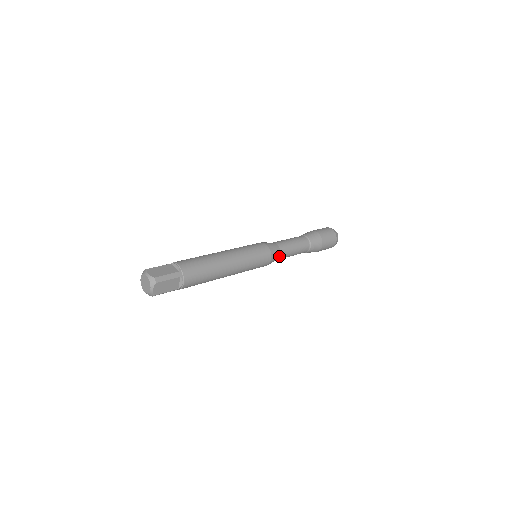
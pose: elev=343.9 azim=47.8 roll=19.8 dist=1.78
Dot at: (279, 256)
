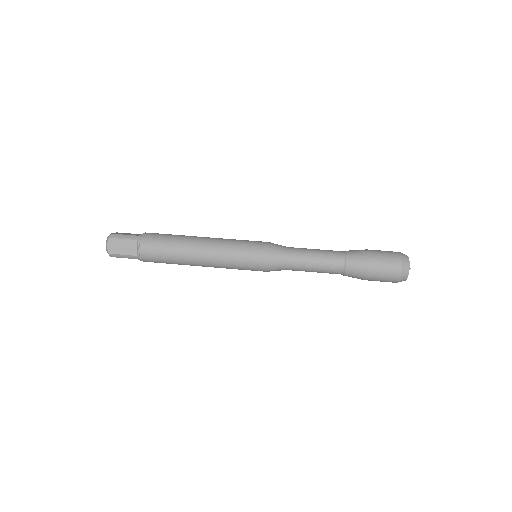
Dot at: (285, 269)
